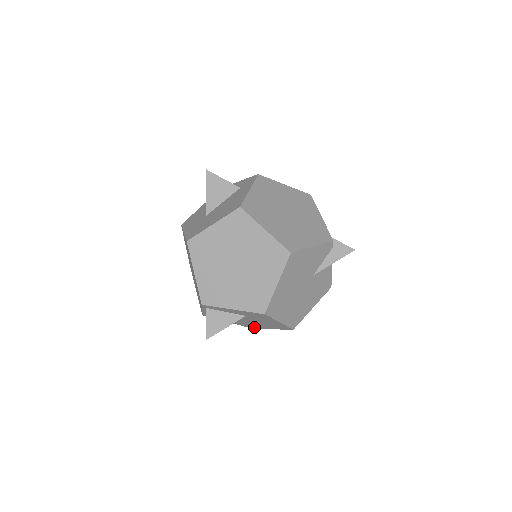
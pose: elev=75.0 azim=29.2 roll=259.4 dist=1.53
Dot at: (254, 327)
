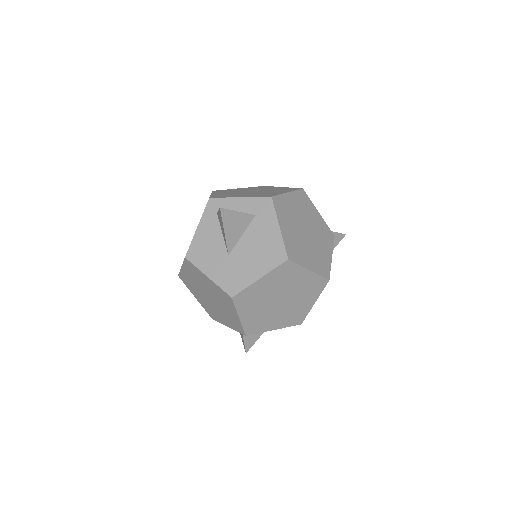
Dot at: occluded
